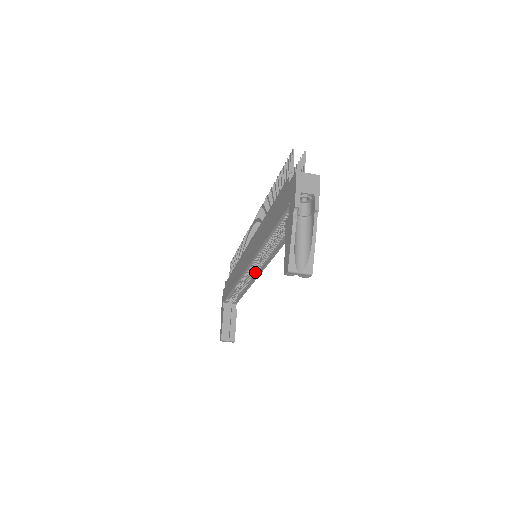
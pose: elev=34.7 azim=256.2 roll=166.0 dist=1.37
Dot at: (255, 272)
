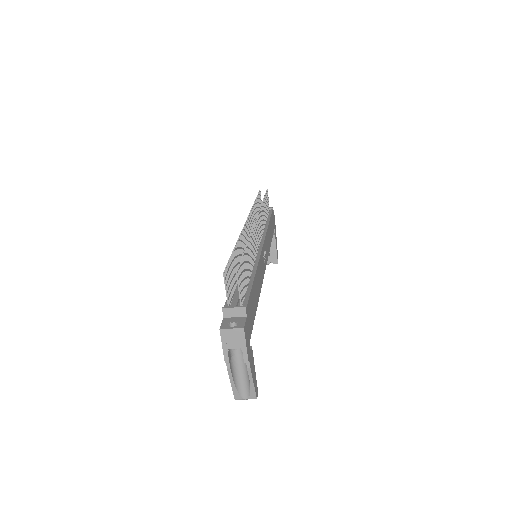
Dot at: occluded
